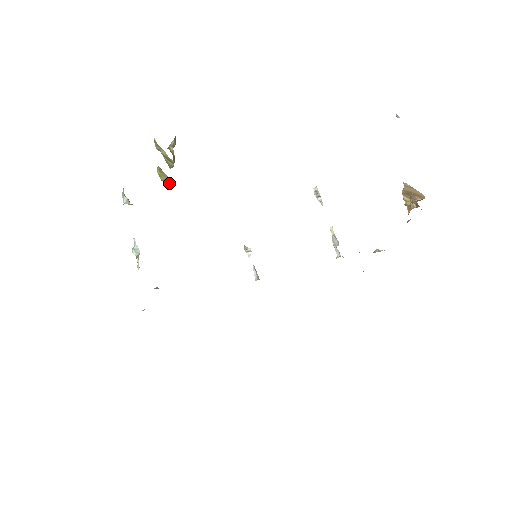
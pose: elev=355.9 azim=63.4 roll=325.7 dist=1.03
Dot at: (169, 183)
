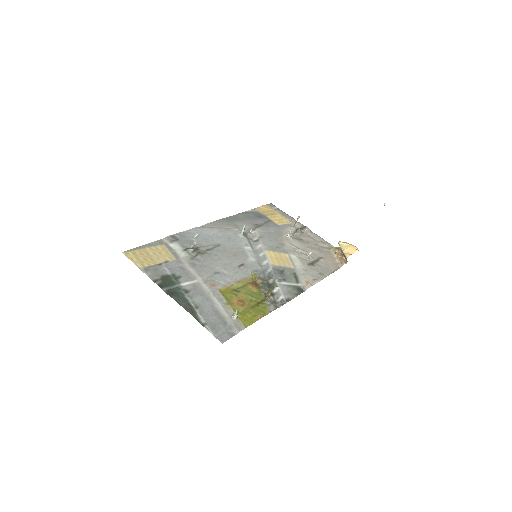
Dot at: occluded
